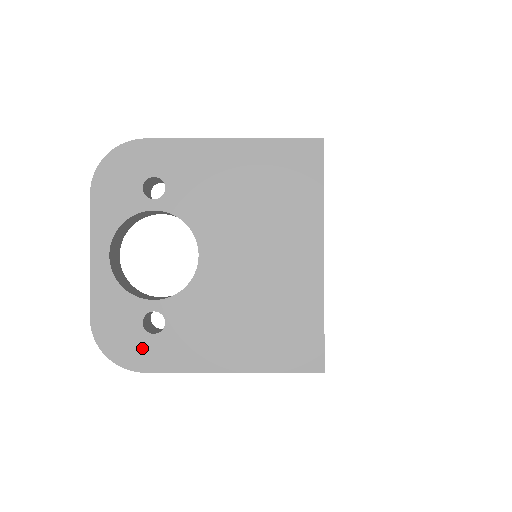
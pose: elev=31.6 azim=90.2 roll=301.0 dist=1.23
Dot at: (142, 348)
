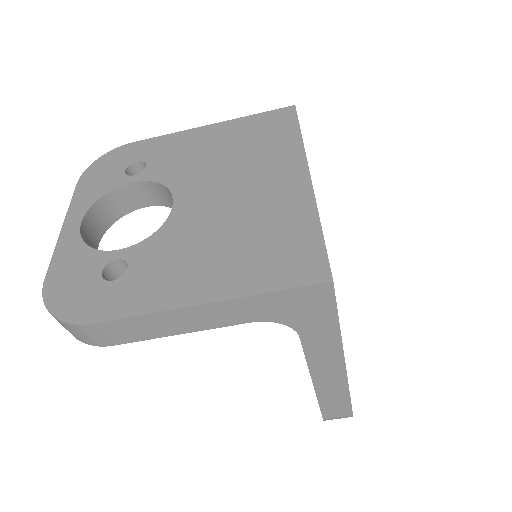
Dot at: (95, 297)
